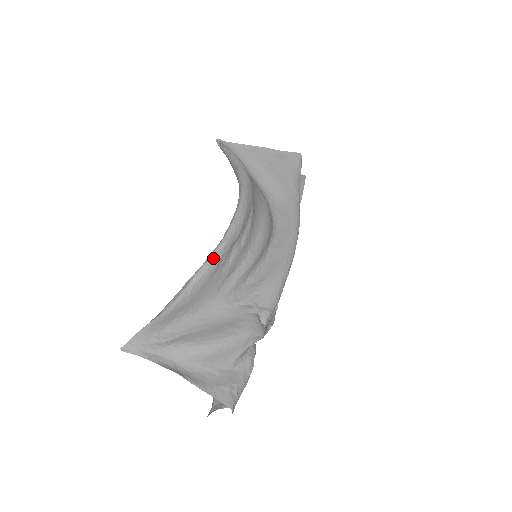
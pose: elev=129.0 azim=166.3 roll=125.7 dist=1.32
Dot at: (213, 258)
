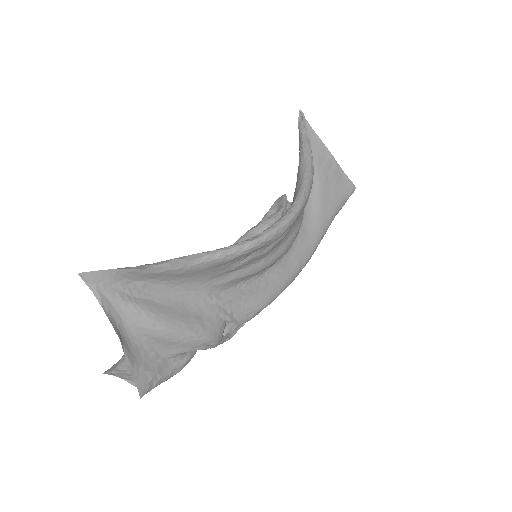
Dot at: (235, 251)
